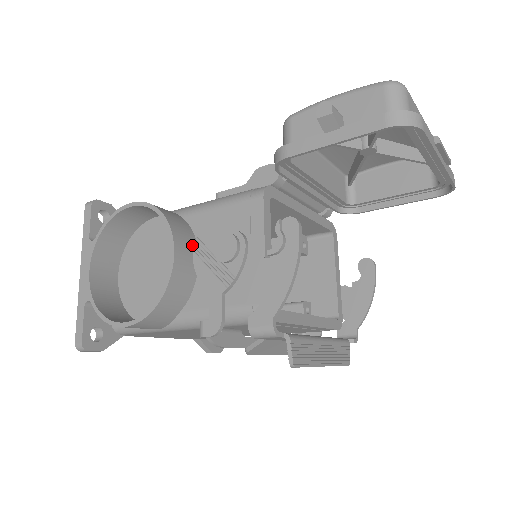
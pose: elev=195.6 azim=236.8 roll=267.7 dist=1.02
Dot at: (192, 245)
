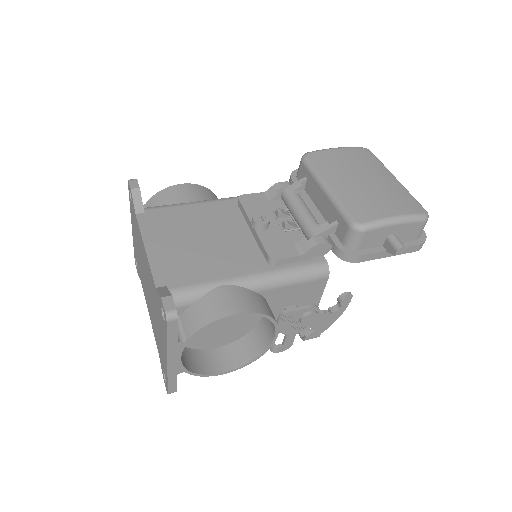
Dot at: occluded
